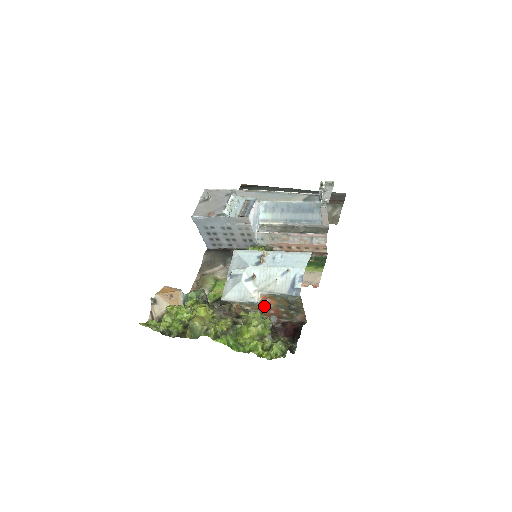
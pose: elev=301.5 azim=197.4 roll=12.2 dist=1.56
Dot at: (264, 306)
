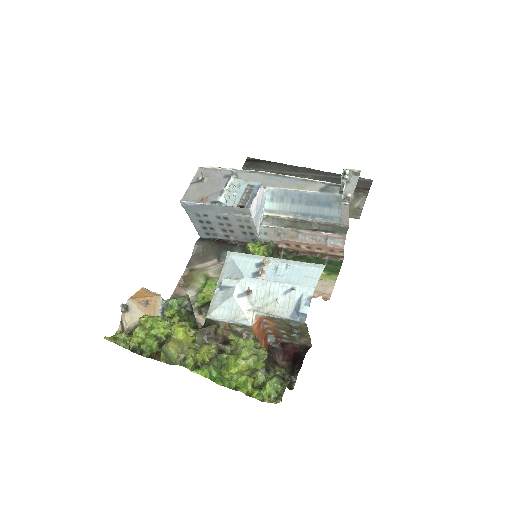
Dot at: (260, 326)
